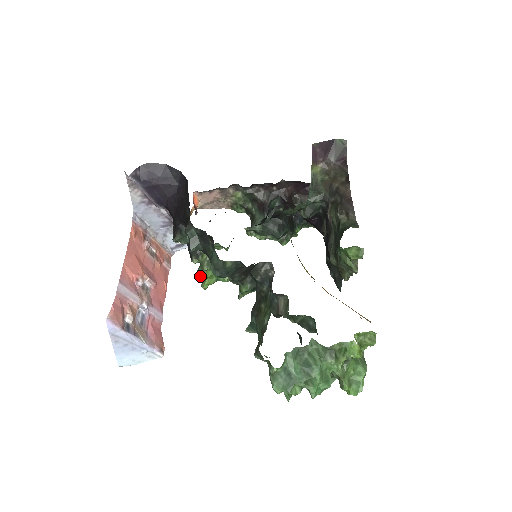
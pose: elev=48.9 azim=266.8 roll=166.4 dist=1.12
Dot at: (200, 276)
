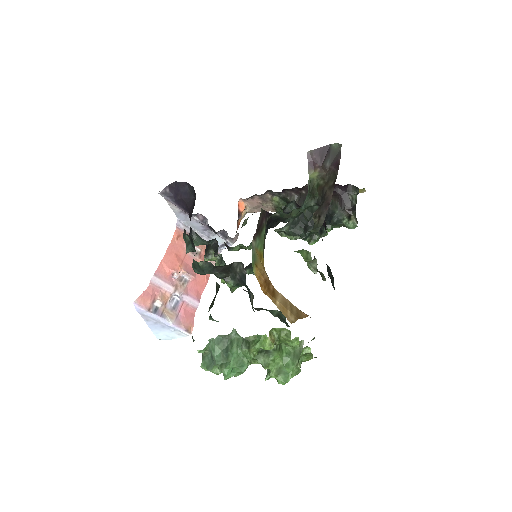
Dot at: occluded
